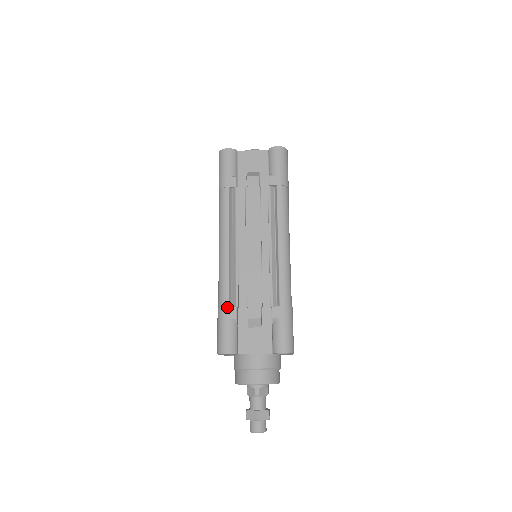
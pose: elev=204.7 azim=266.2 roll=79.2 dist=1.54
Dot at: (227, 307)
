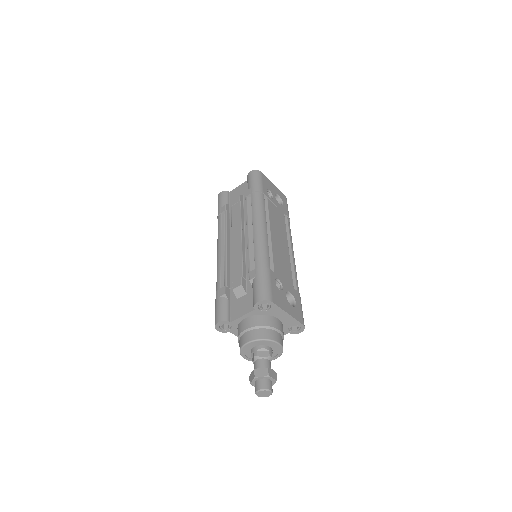
Dot at: (219, 289)
